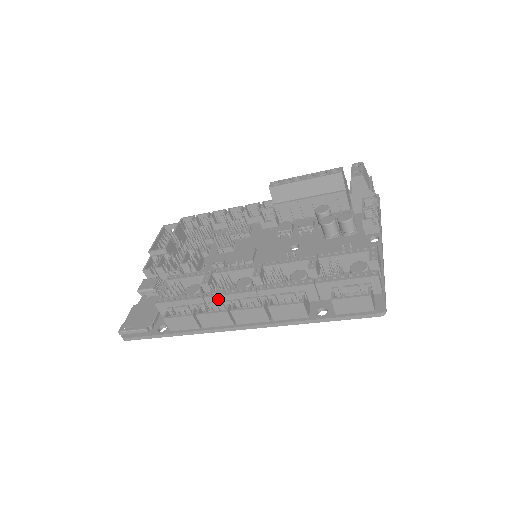
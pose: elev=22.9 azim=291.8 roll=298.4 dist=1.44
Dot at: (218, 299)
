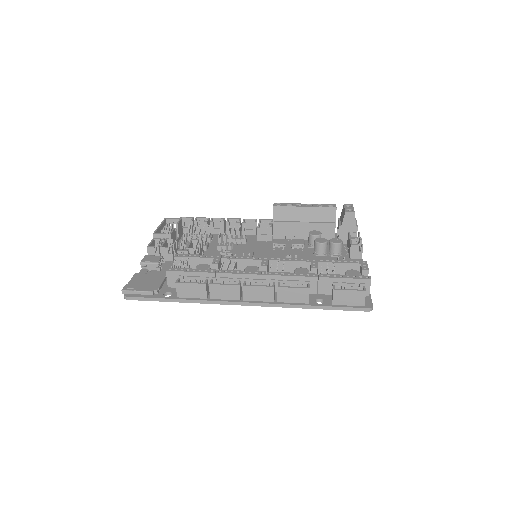
Dot at: (229, 277)
